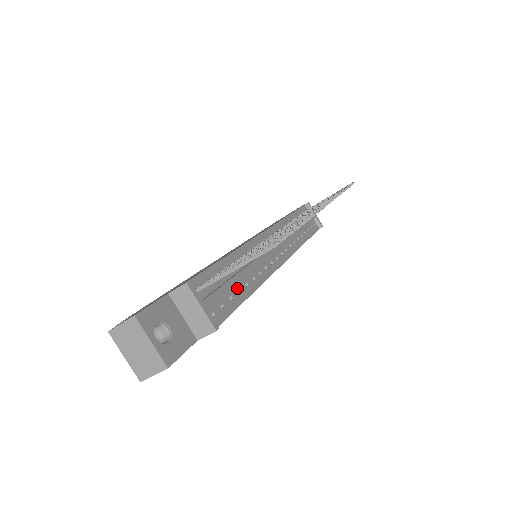
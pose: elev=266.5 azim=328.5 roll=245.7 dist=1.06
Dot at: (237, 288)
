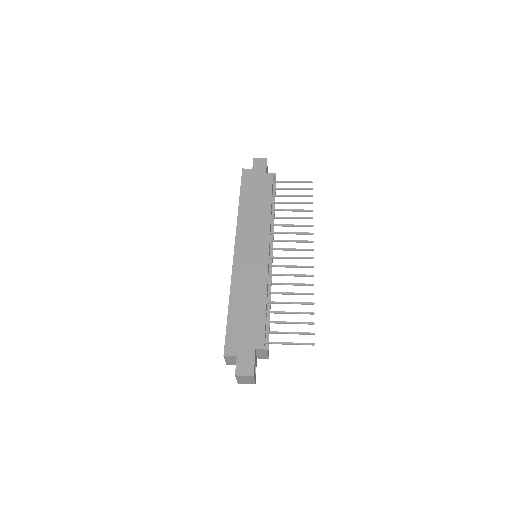
Dot at: occluded
